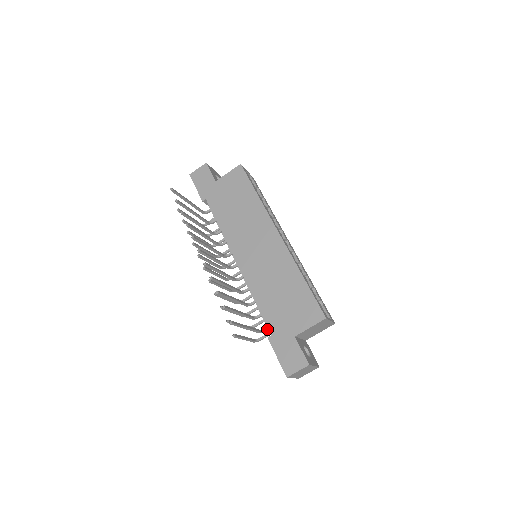
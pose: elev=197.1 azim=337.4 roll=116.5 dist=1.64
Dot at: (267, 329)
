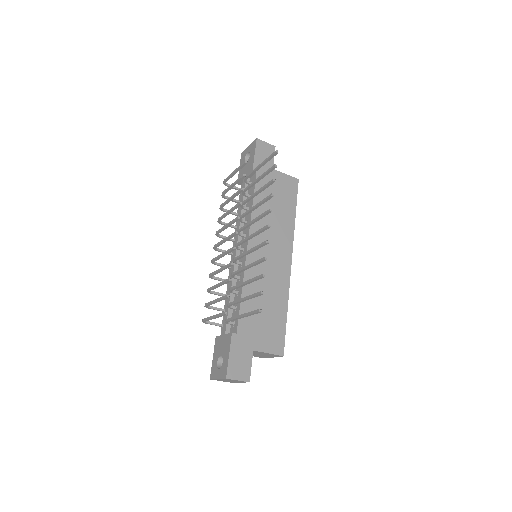
Dot at: (231, 324)
